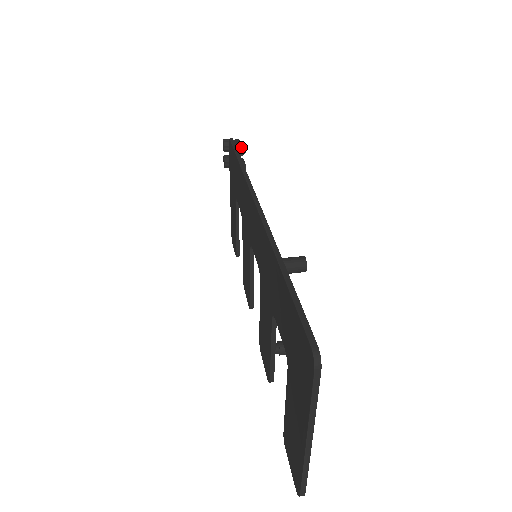
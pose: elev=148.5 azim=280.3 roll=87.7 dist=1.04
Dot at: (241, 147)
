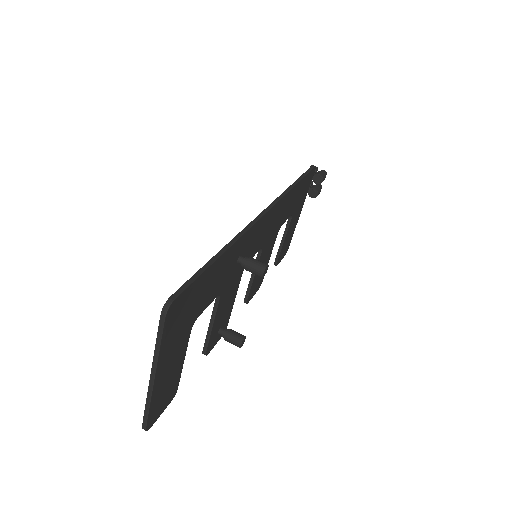
Dot at: (319, 176)
